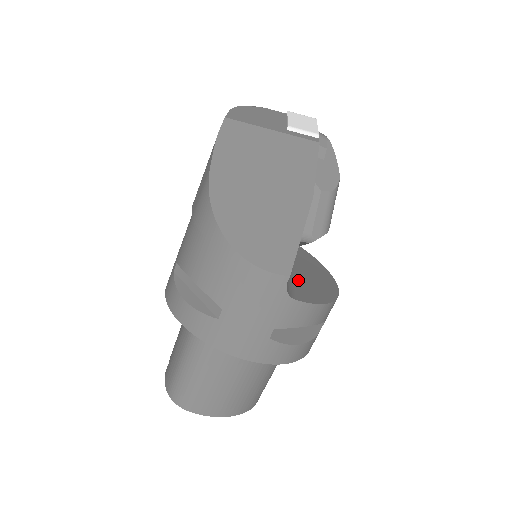
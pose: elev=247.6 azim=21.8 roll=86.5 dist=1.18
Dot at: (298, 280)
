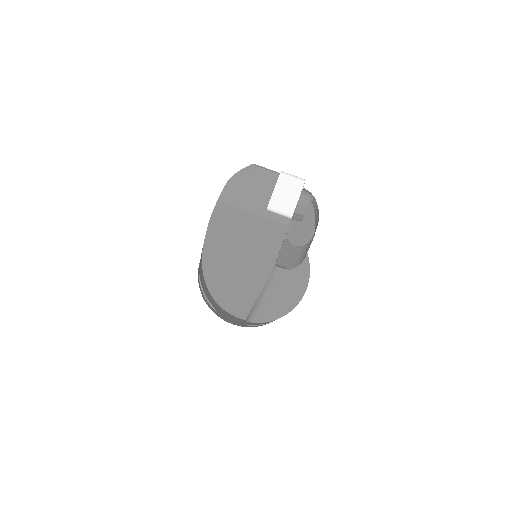
Dot at: (269, 296)
